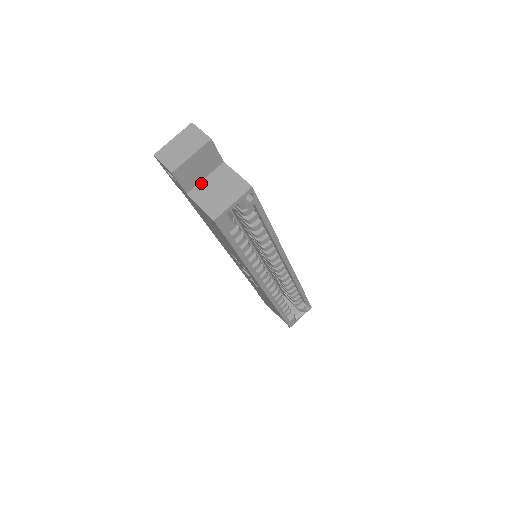
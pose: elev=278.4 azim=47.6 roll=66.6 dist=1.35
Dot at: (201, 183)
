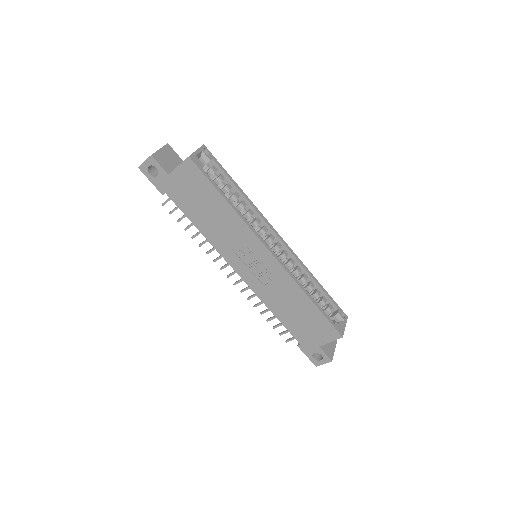
Dot at: occluded
